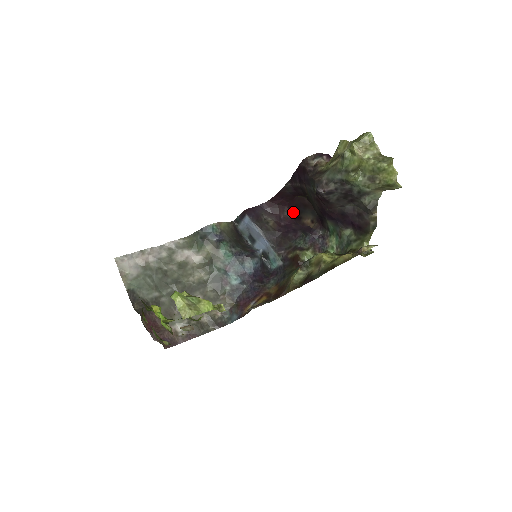
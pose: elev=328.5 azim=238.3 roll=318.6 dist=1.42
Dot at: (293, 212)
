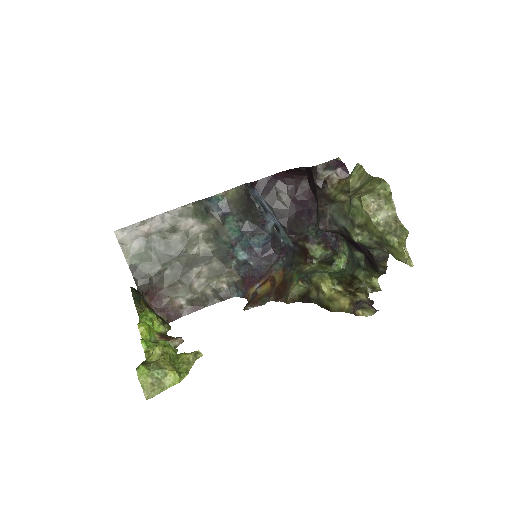
Dot at: occluded
